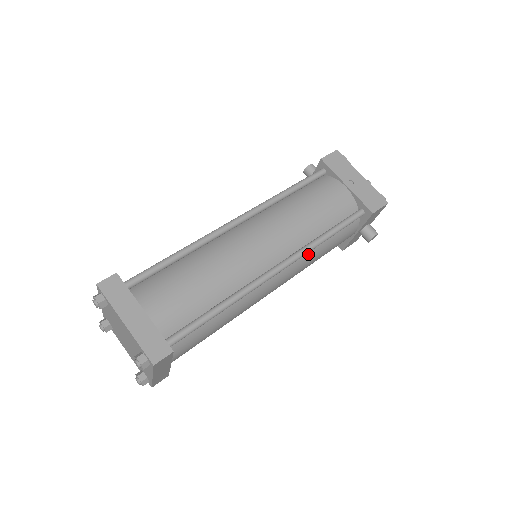
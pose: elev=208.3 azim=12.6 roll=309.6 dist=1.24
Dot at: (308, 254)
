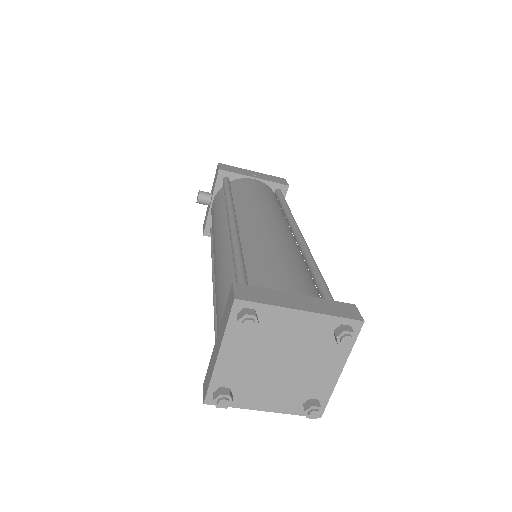
Dot at: occluded
